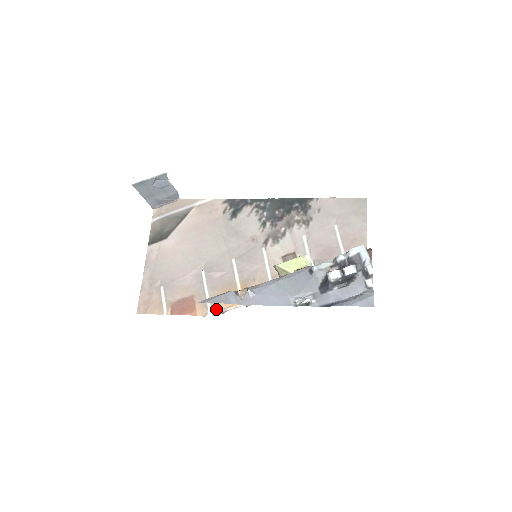
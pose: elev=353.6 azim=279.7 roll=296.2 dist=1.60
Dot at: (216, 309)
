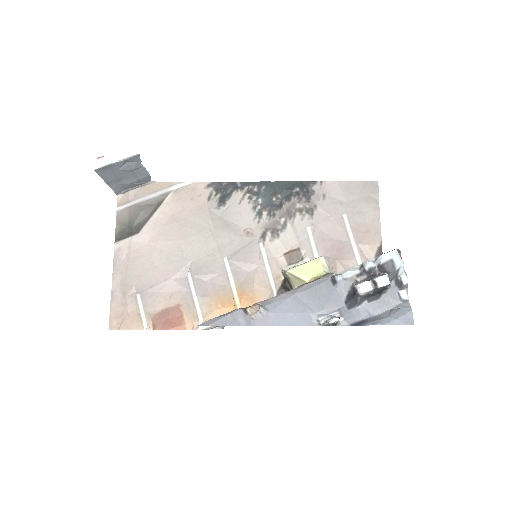
Dot at: occluded
